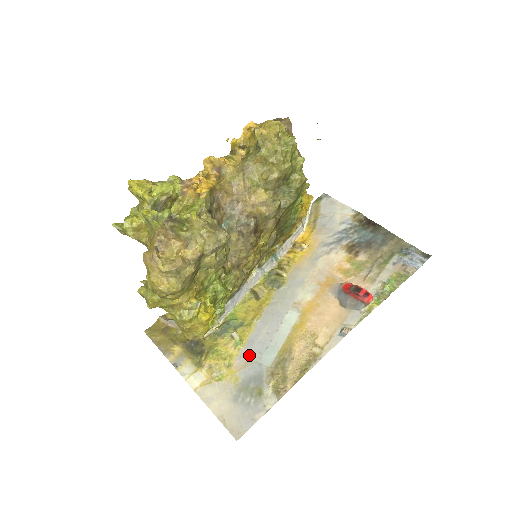
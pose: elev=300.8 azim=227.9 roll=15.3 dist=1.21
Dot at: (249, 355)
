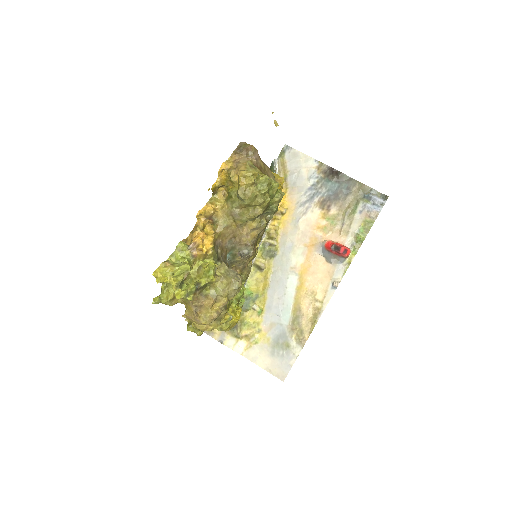
Dot at: (271, 319)
